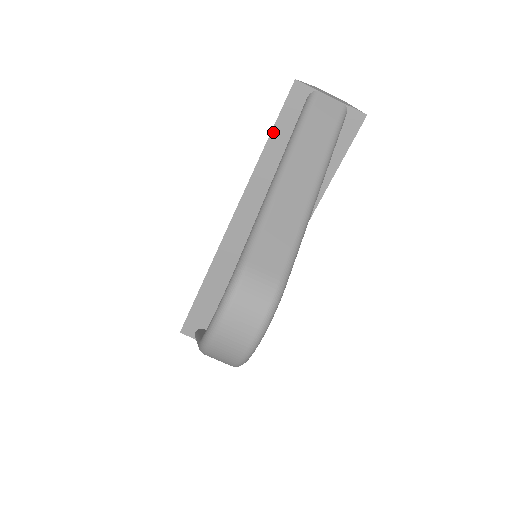
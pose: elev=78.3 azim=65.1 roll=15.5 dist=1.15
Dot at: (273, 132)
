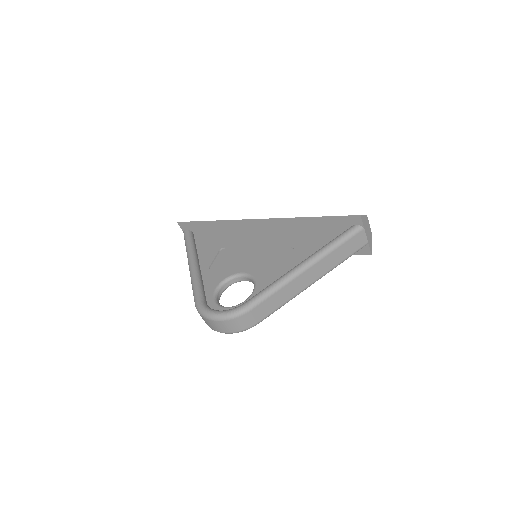
Dot at: (325, 217)
